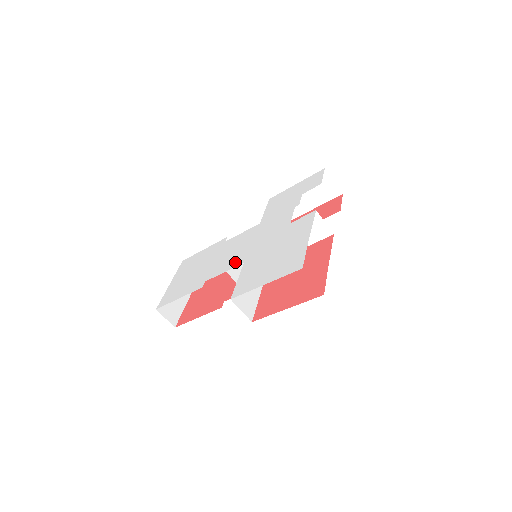
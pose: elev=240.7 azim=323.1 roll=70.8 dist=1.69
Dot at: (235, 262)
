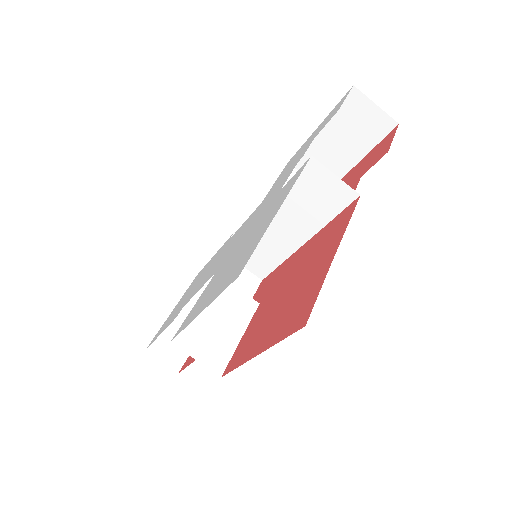
Dot at: (212, 272)
